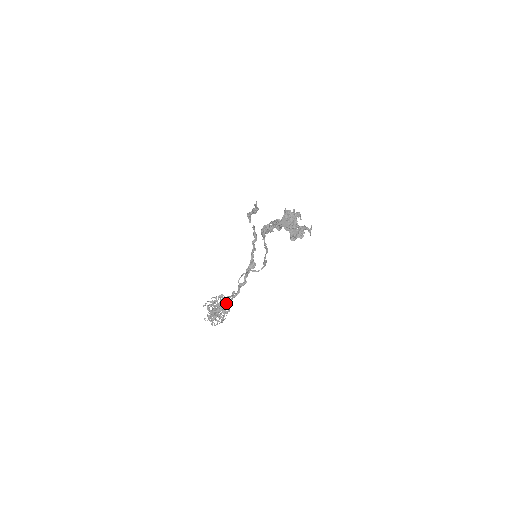
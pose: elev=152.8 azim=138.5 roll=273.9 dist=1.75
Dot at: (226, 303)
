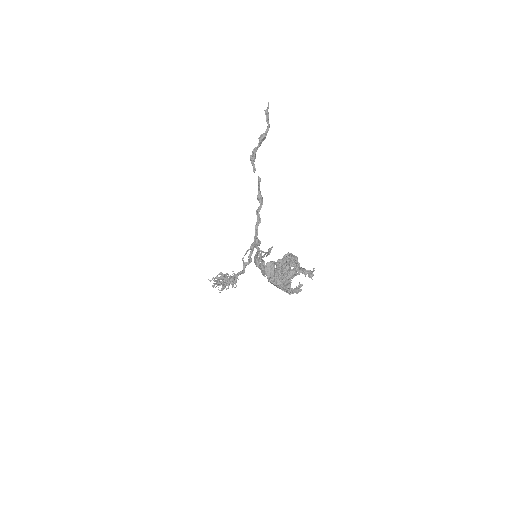
Dot at: occluded
